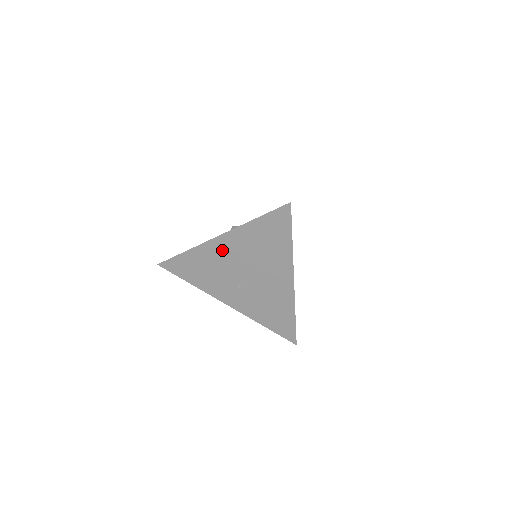
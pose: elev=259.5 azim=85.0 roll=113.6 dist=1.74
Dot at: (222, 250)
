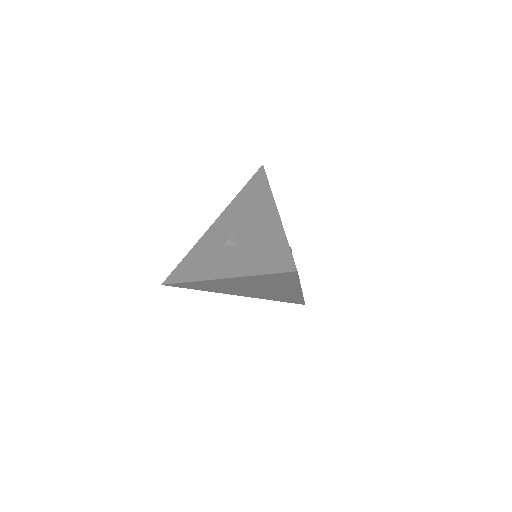
Dot at: (227, 282)
